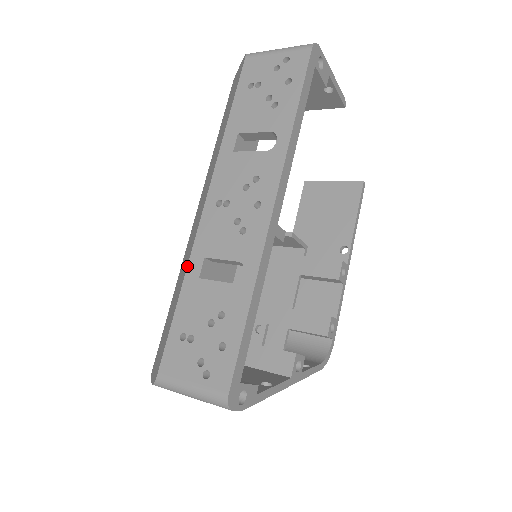
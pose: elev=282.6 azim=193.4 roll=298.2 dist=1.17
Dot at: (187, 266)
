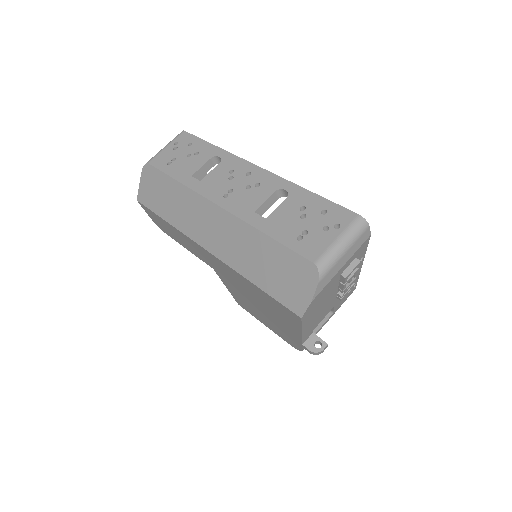
Dot at: (251, 225)
